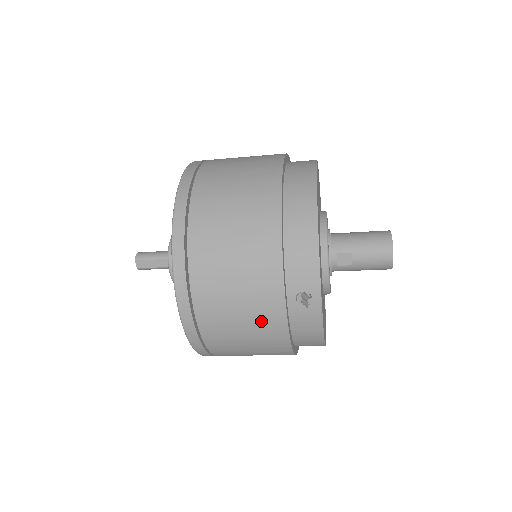
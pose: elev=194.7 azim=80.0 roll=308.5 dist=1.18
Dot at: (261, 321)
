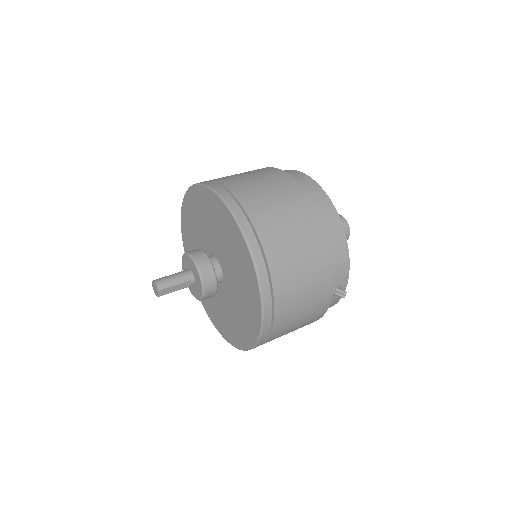
Dot at: (312, 316)
